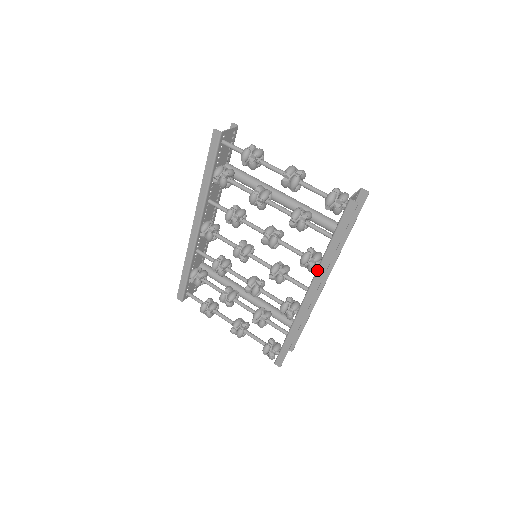
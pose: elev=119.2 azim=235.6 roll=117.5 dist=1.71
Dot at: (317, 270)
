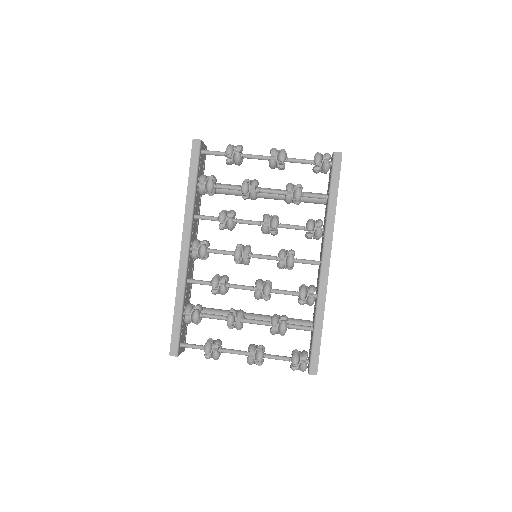
Dot at: (325, 232)
